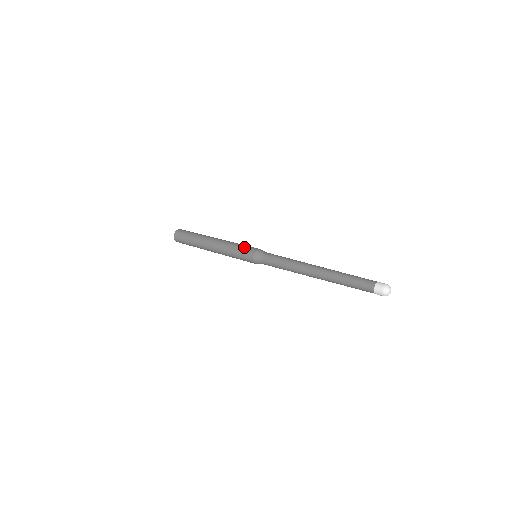
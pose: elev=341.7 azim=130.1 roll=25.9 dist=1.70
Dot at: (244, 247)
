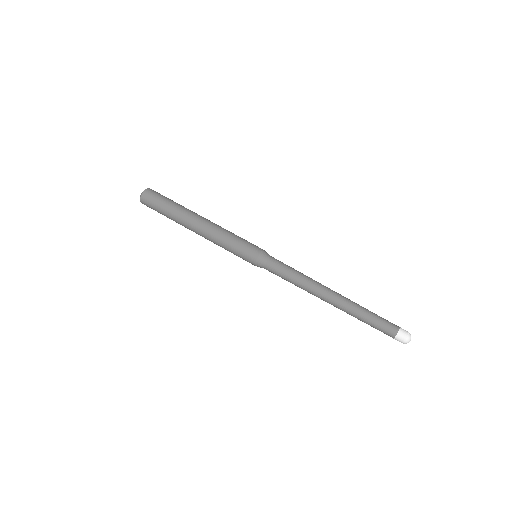
Dot at: (245, 242)
